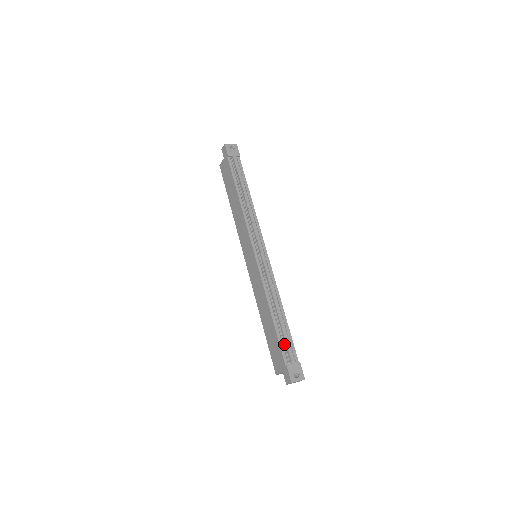
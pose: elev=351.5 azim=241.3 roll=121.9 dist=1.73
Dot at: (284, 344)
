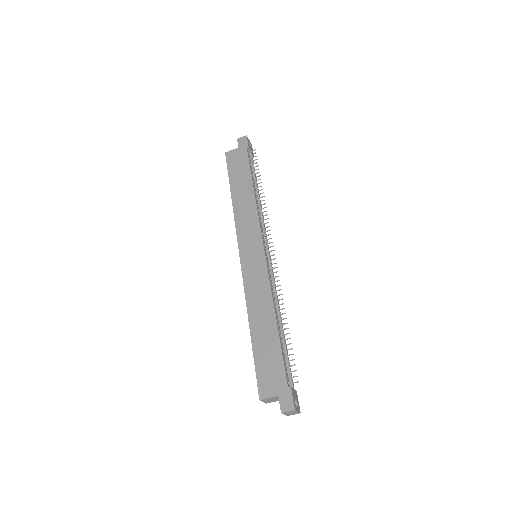
Dot at: (285, 362)
